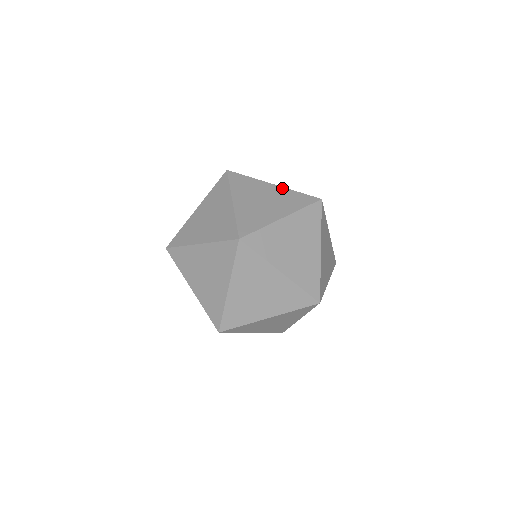
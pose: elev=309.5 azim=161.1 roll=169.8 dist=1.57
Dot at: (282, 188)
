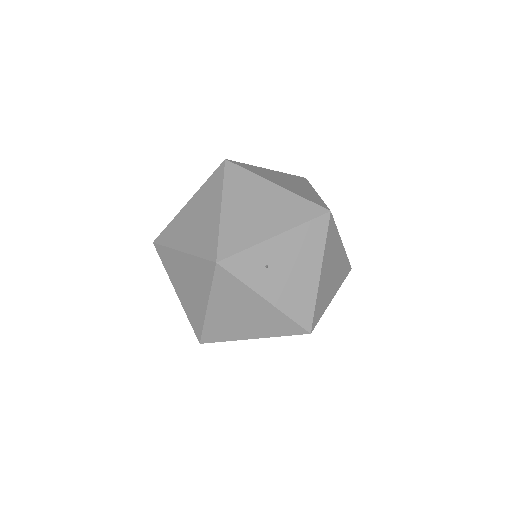
Dot at: occluded
